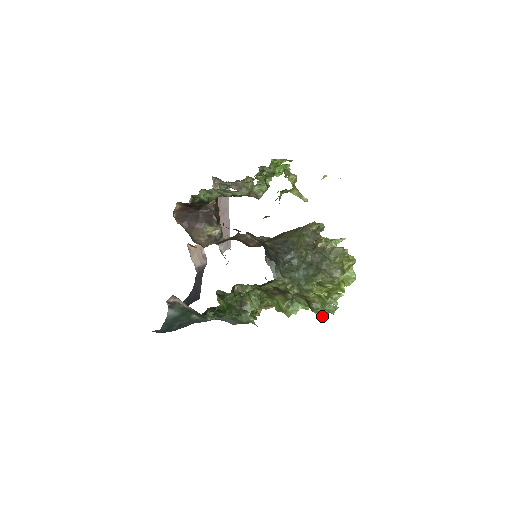
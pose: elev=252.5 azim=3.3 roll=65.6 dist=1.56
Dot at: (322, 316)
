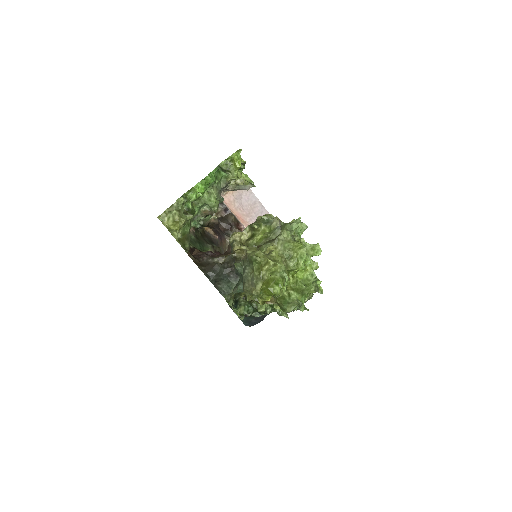
Dot at: (307, 310)
